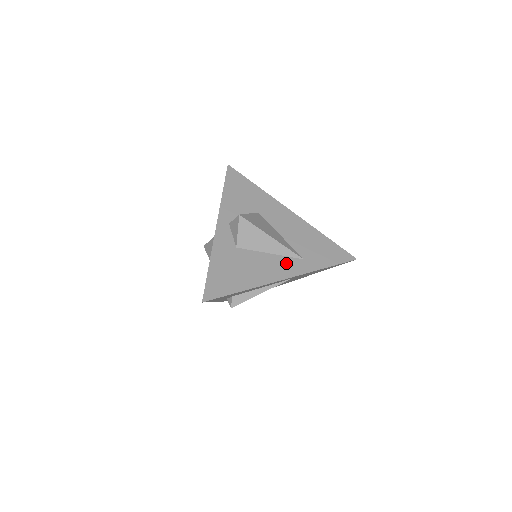
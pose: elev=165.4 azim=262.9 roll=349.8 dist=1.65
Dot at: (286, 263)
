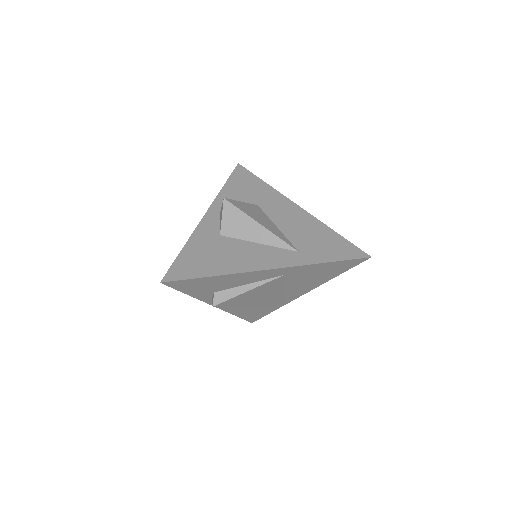
Dot at: (275, 254)
